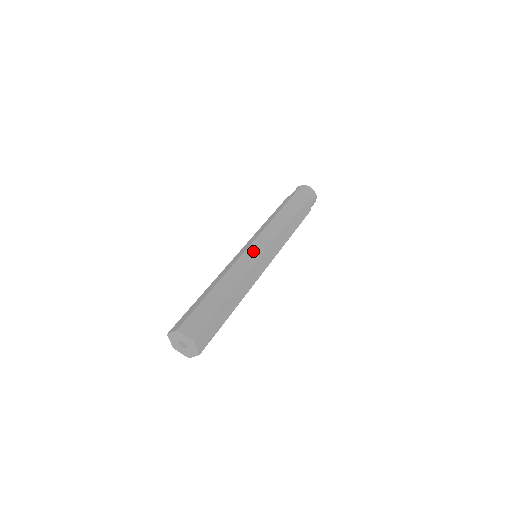
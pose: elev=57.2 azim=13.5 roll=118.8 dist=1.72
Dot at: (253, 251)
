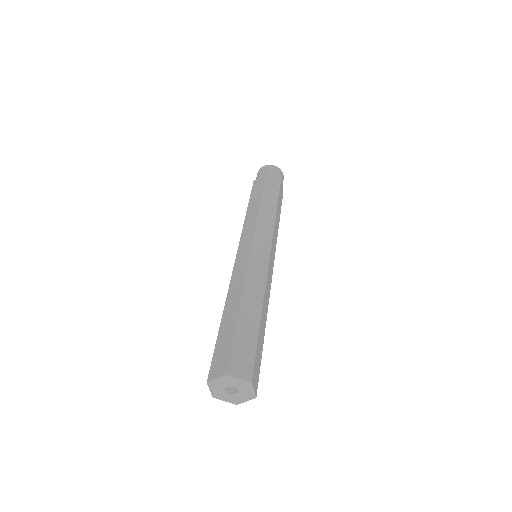
Dot at: (241, 254)
